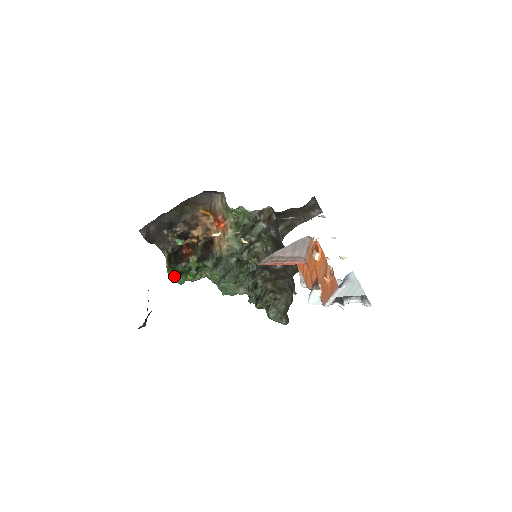
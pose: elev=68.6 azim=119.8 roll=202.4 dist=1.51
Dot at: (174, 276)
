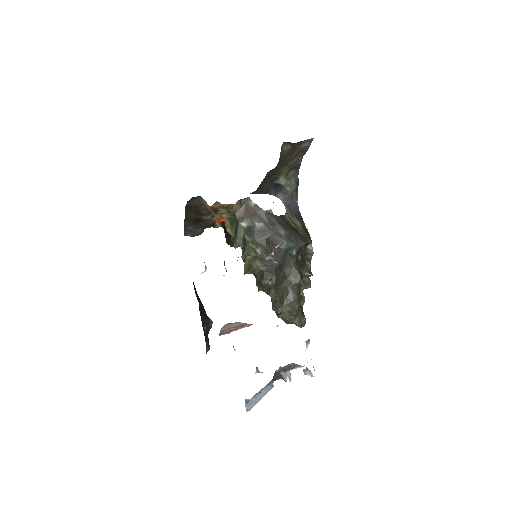
Dot at: occluded
